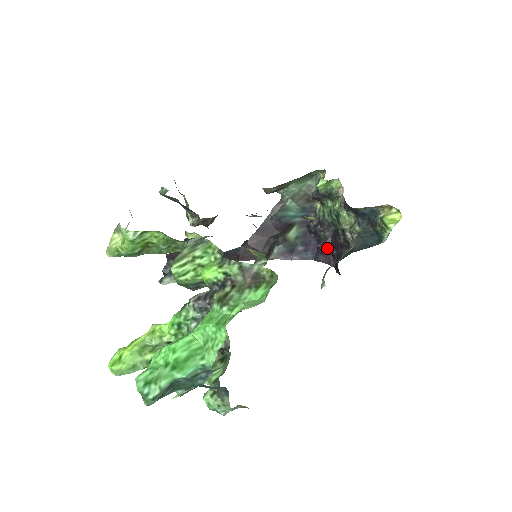
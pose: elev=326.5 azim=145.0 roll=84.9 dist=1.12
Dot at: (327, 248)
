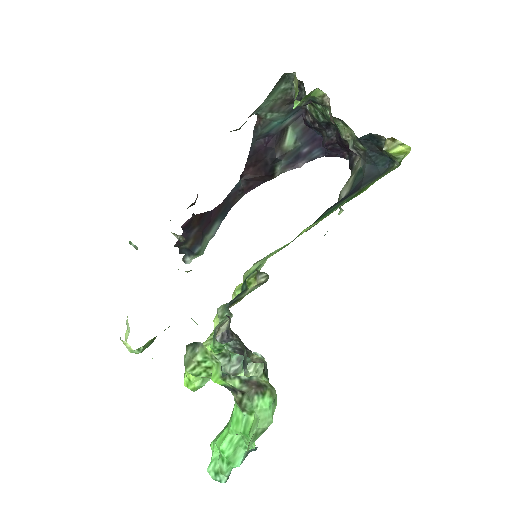
Dot at: (335, 146)
